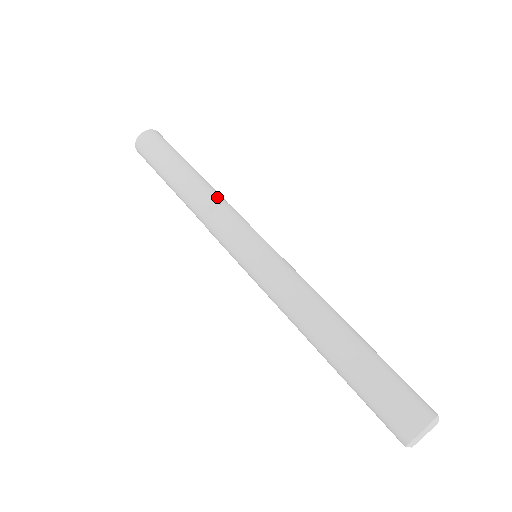
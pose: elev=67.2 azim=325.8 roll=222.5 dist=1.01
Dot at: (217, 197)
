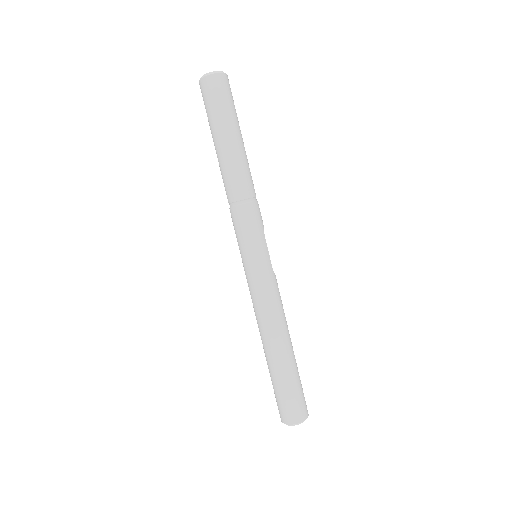
Dot at: (249, 192)
